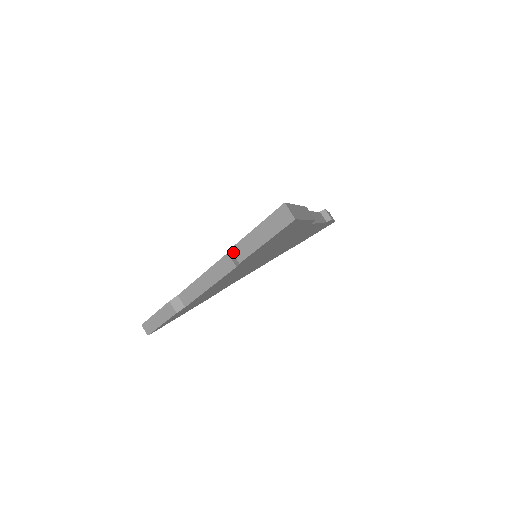
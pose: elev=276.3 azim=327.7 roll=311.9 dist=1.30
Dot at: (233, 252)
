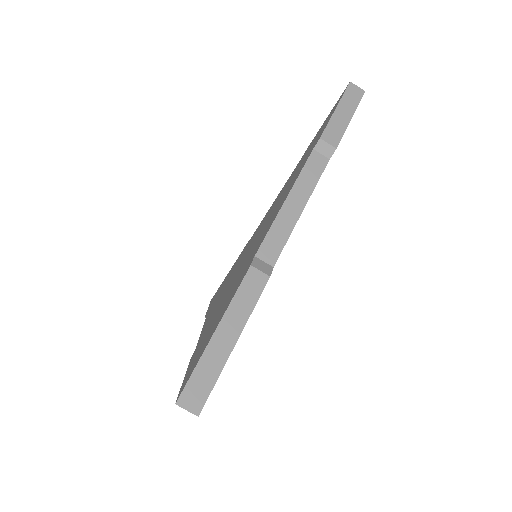
Dot at: occluded
